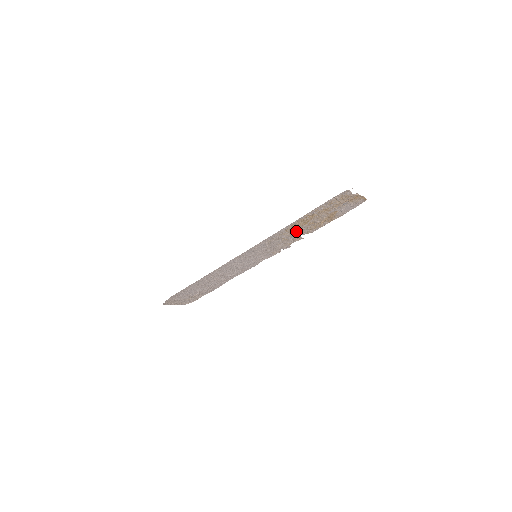
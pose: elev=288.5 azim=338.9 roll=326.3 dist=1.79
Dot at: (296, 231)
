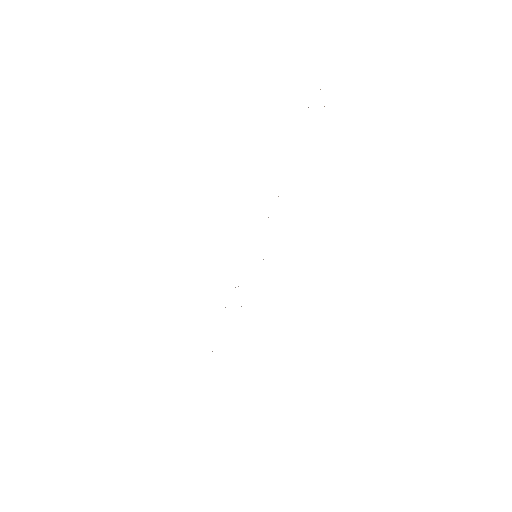
Dot at: occluded
